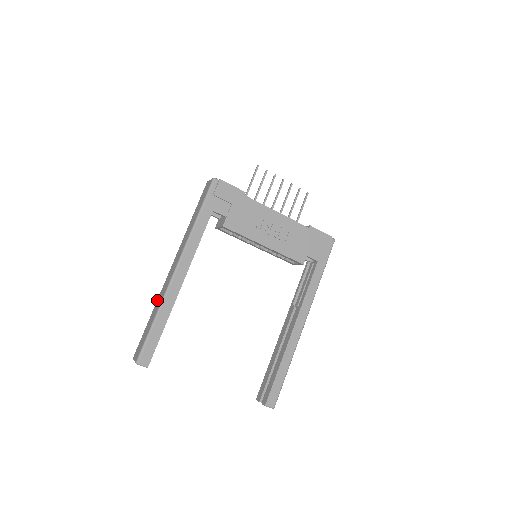
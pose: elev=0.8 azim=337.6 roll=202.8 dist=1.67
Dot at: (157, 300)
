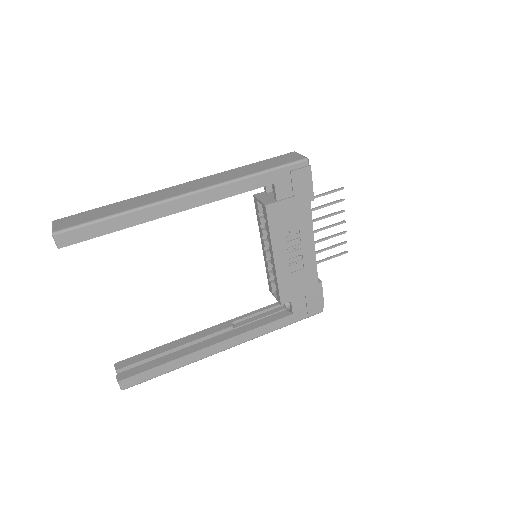
Dot at: (136, 197)
